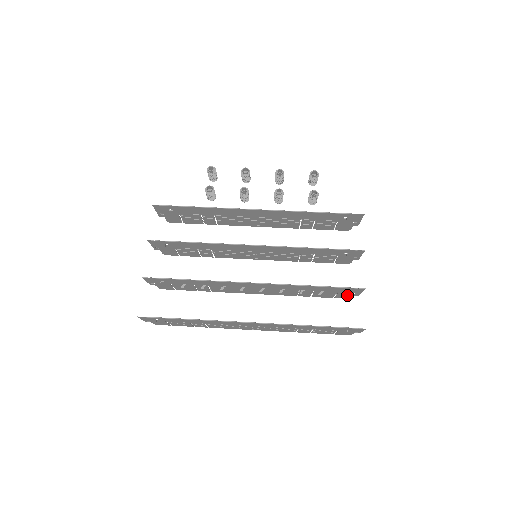
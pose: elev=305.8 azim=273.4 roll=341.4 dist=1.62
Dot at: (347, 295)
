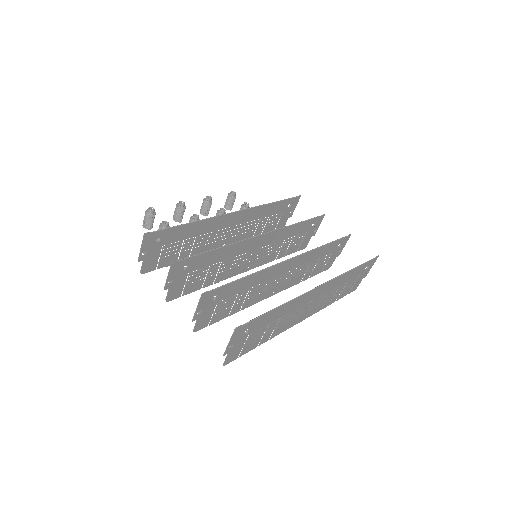
Dot at: (333, 259)
